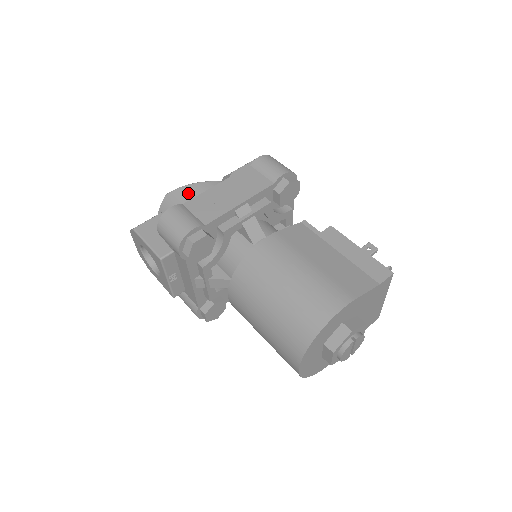
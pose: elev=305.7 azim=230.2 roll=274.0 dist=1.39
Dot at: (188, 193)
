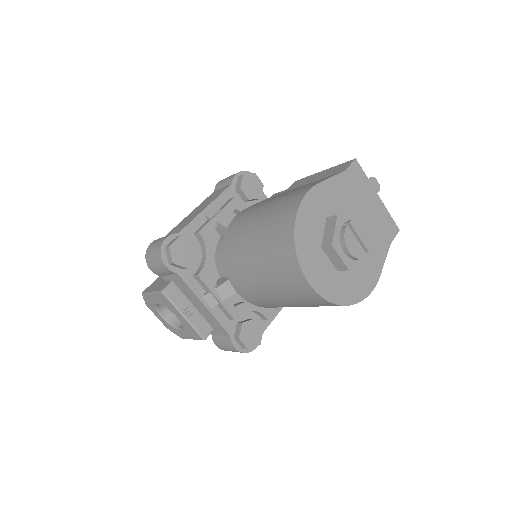
Dot at: occluded
